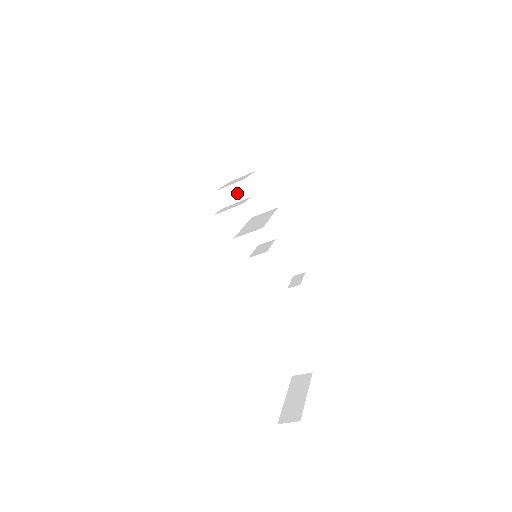
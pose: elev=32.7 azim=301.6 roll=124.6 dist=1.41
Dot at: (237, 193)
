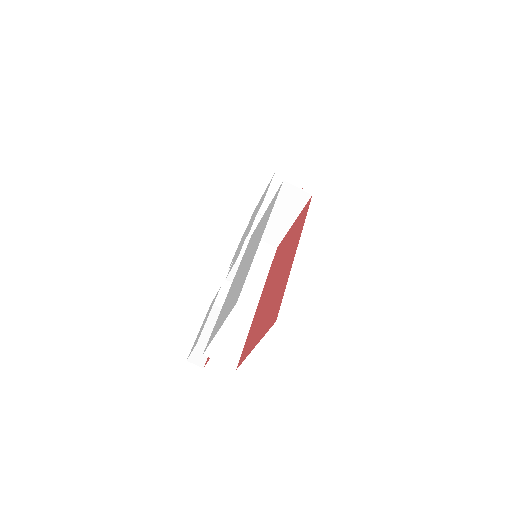
Dot at: occluded
